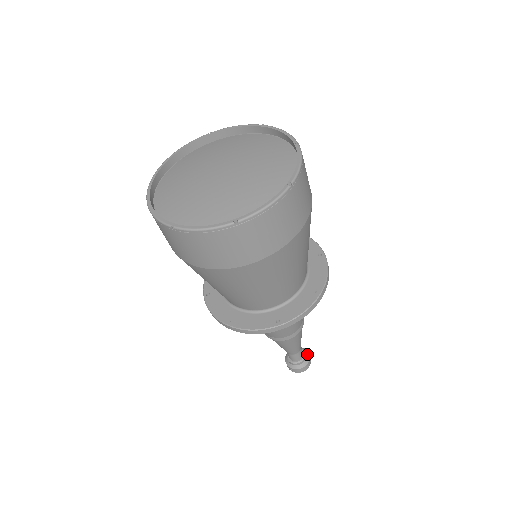
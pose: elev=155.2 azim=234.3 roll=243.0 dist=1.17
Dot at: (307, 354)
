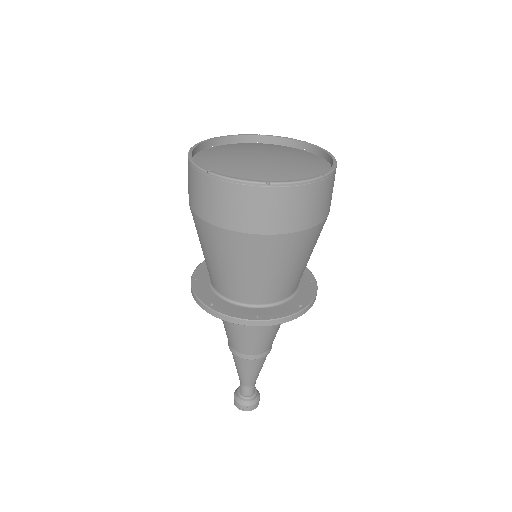
Dot at: occluded
